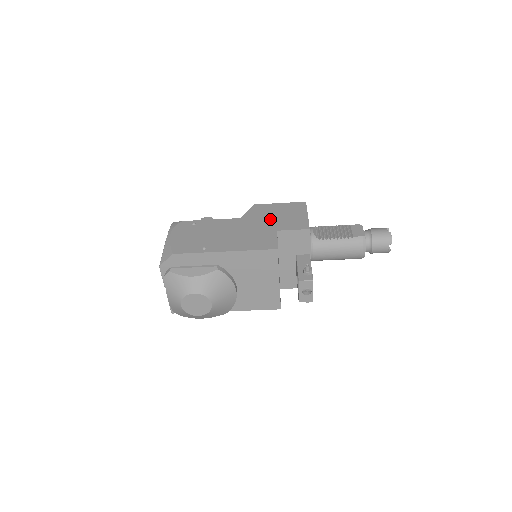
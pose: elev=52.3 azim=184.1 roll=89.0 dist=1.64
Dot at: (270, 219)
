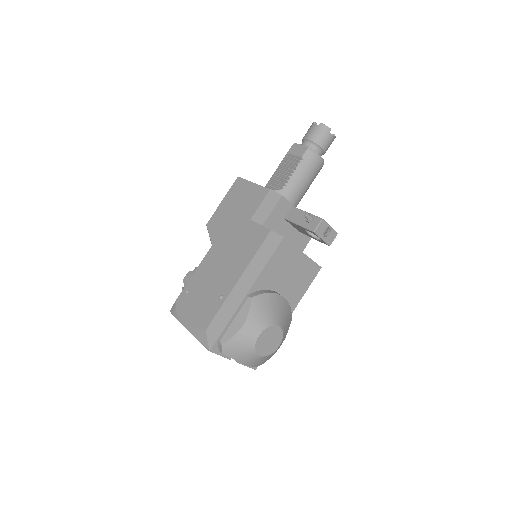
Dot at: (233, 219)
